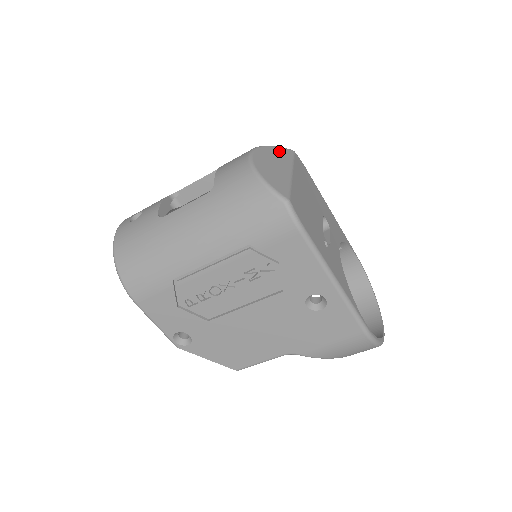
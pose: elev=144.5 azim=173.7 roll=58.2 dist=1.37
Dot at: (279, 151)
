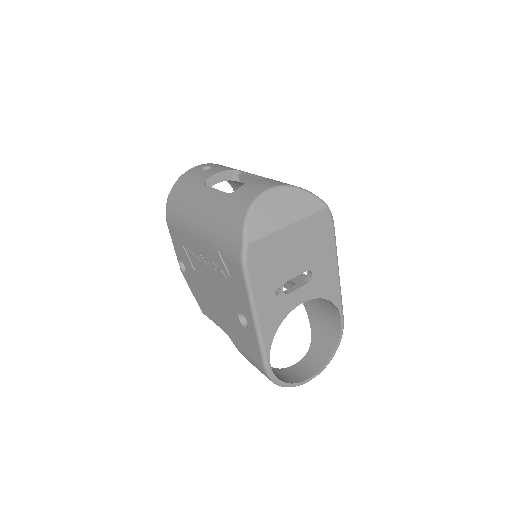
Dot at: (307, 199)
